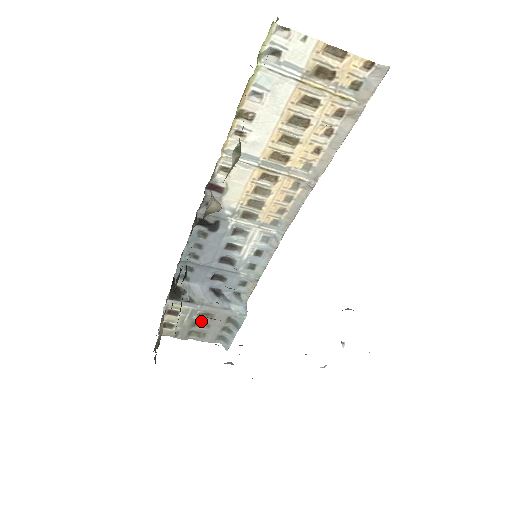
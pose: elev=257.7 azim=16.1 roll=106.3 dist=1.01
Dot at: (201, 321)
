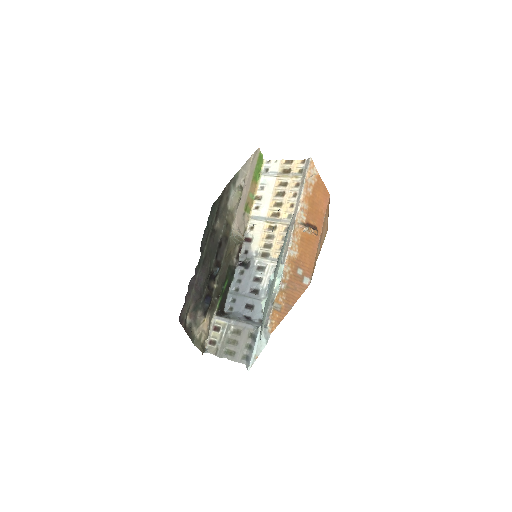
Dot at: (233, 338)
